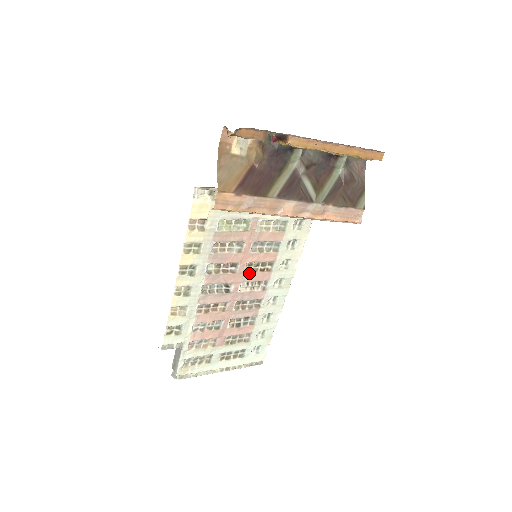
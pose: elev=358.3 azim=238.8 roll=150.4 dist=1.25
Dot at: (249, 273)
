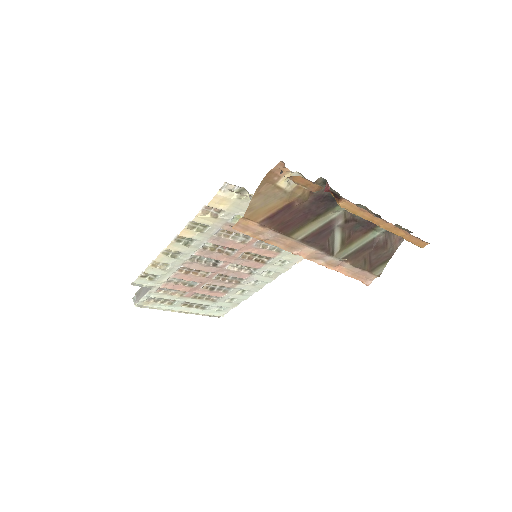
Dot at: (243, 259)
